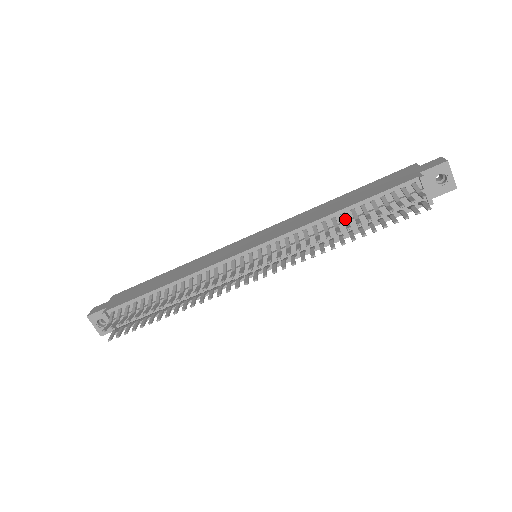
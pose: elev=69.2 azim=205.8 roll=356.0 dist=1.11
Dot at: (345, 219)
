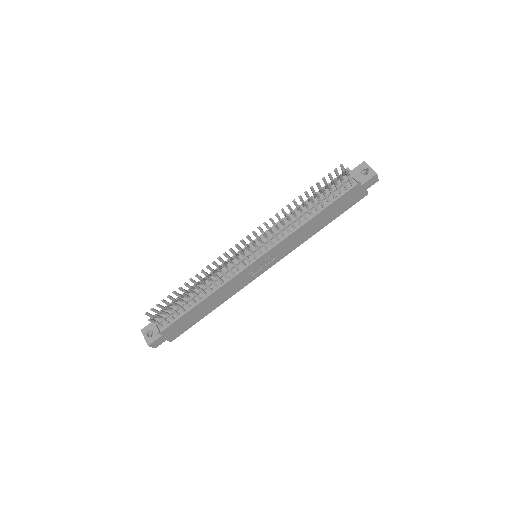
Dot at: occluded
